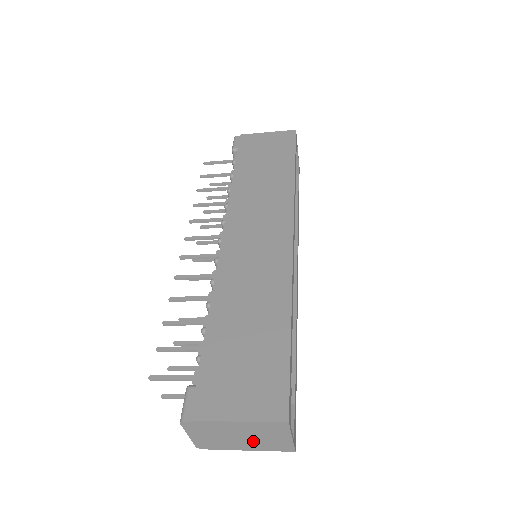
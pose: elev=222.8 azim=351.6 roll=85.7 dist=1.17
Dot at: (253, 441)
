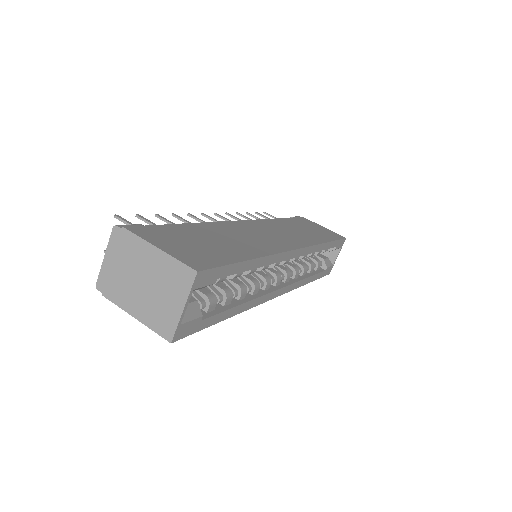
Dot at: (148, 297)
